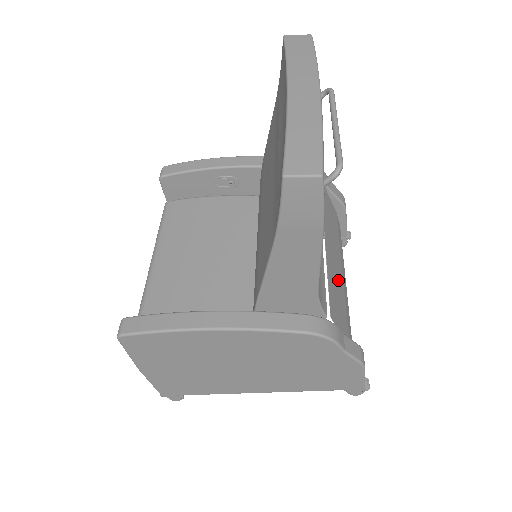
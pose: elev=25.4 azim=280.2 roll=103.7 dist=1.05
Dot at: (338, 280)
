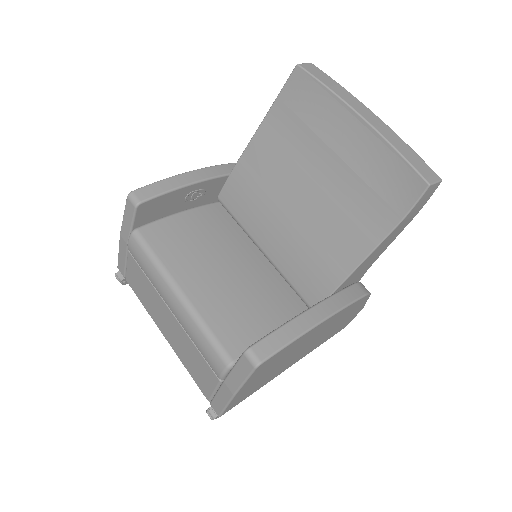
Dot at: occluded
